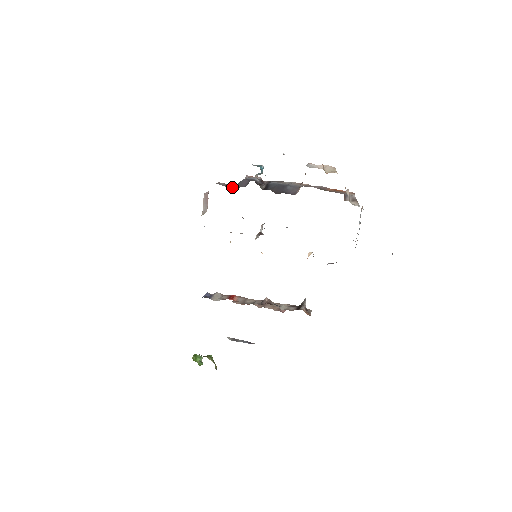
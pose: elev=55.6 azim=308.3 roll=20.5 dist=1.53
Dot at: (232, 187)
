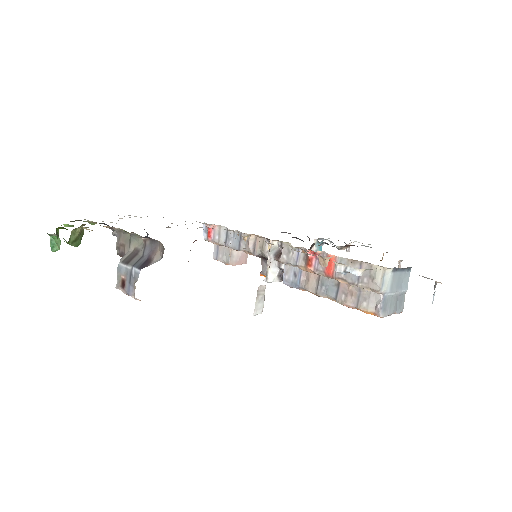
Dot at: occluded
